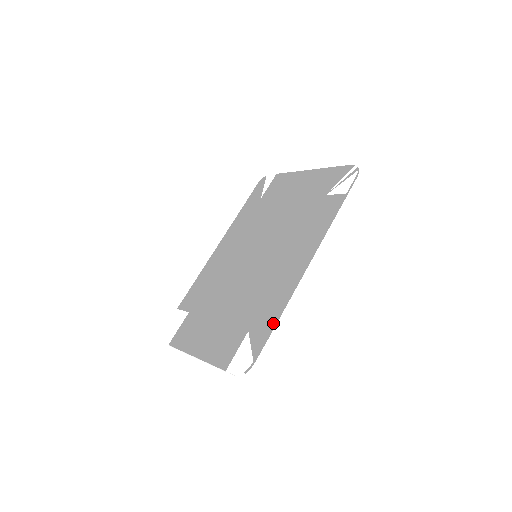
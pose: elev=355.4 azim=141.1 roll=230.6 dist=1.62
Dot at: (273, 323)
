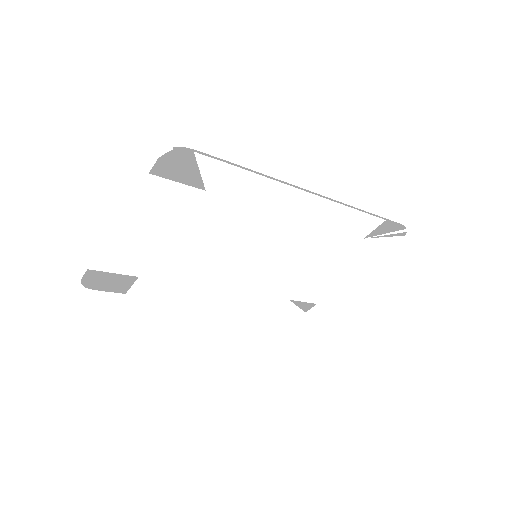
Dot at: (242, 168)
